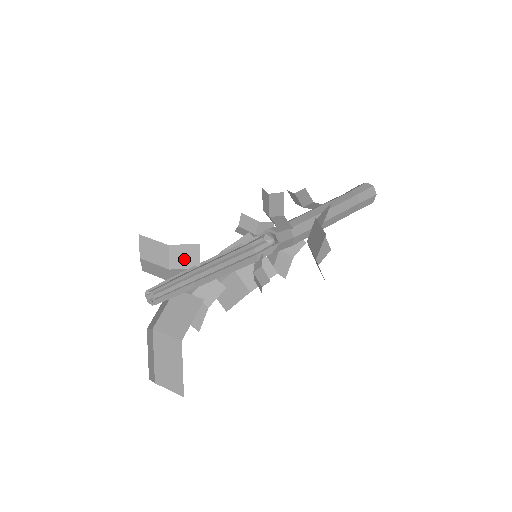
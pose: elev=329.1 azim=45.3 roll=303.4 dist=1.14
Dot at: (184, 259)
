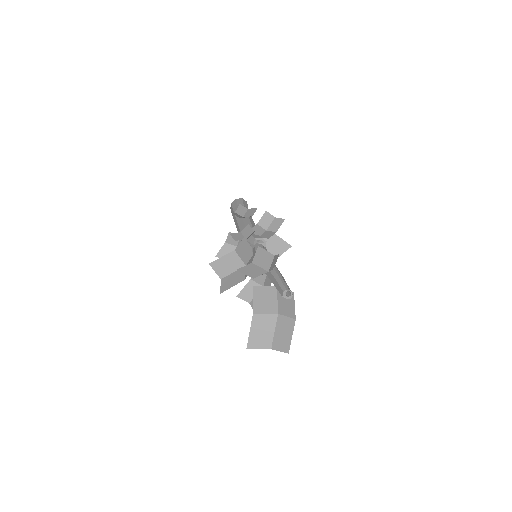
Dot at: (273, 264)
